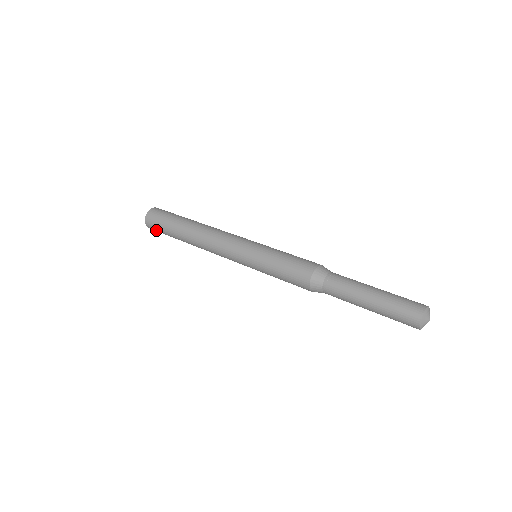
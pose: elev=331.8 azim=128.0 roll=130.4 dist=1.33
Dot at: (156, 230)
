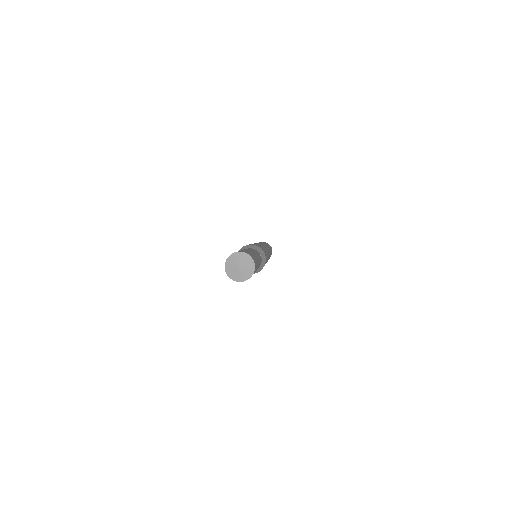
Dot at: occluded
